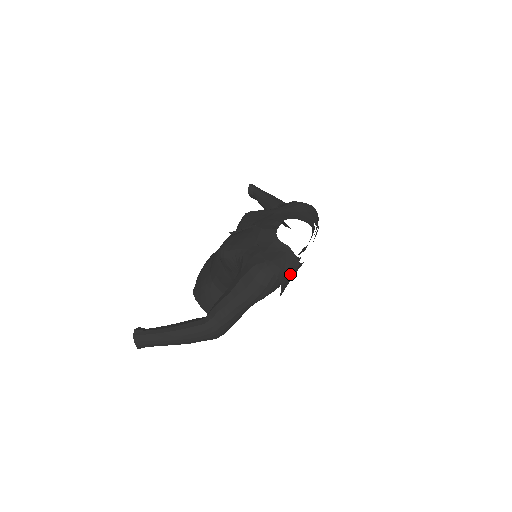
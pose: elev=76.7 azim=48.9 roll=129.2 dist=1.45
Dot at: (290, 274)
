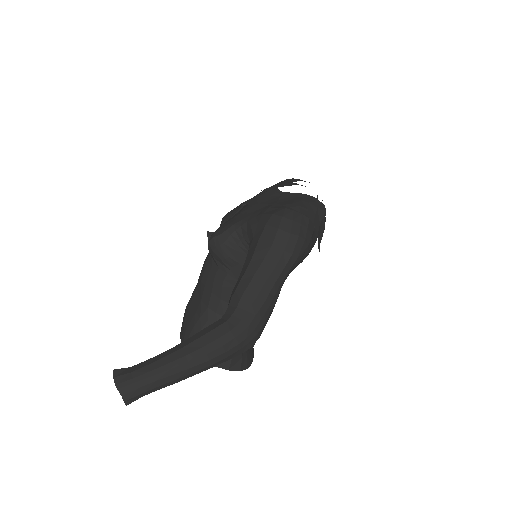
Dot at: (320, 220)
